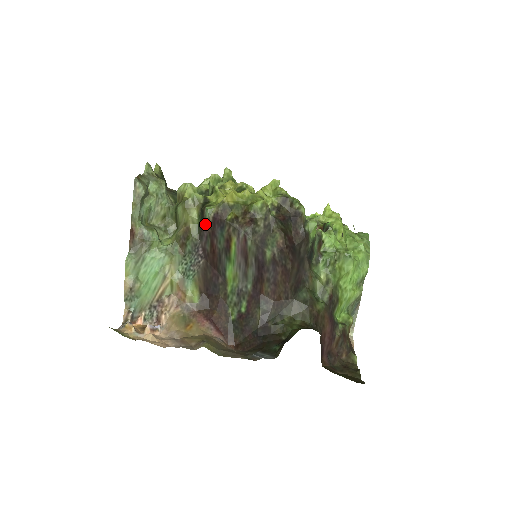
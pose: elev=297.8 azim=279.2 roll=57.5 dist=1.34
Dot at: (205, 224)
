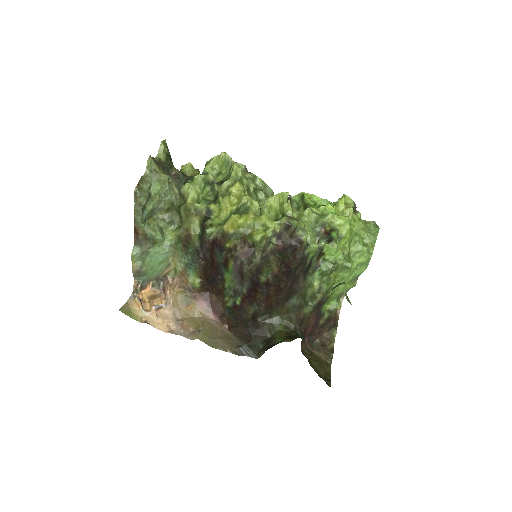
Dot at: (205, 240)
